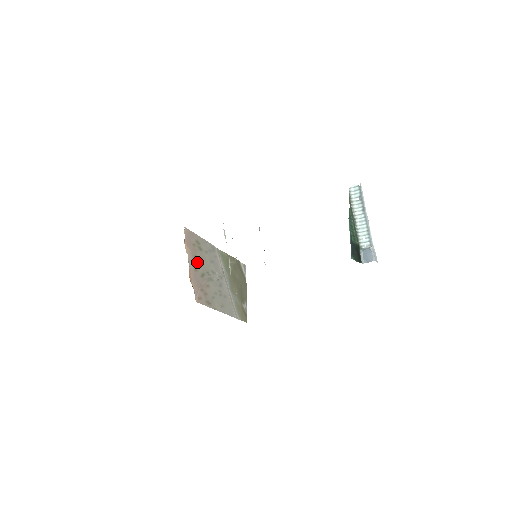
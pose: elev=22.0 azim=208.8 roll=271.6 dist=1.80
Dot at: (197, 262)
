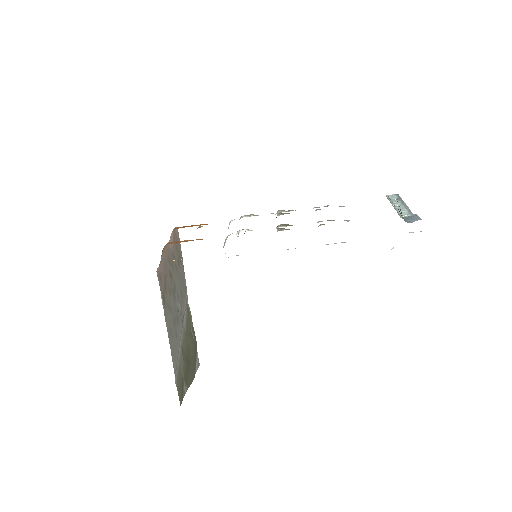
Dot at: (172, 261)
